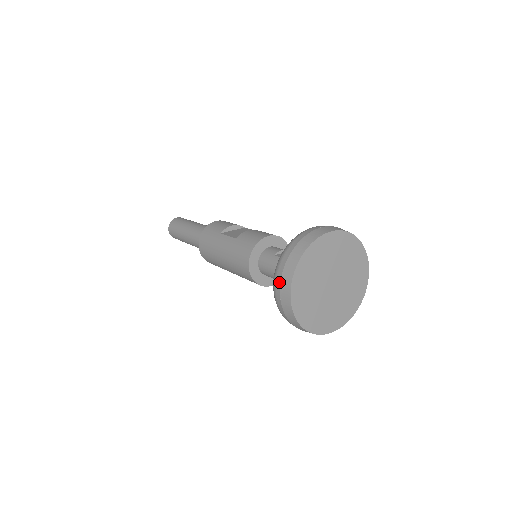
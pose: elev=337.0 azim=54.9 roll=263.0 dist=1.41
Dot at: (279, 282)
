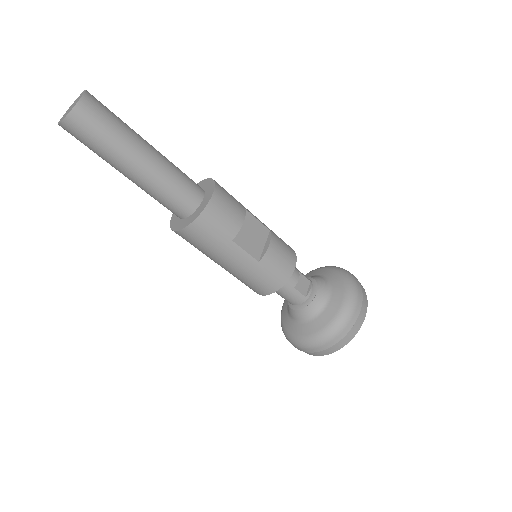
Dot at: (318, 351)
